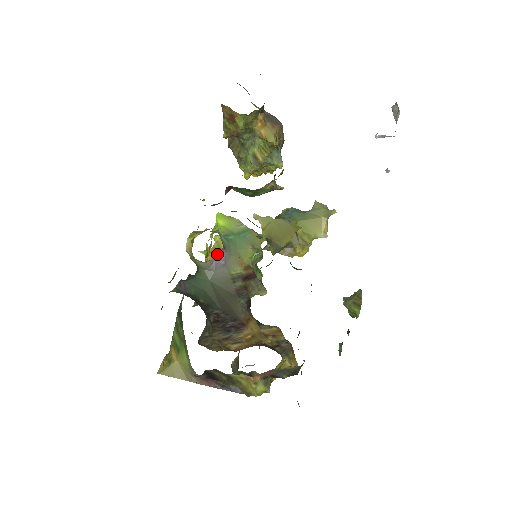
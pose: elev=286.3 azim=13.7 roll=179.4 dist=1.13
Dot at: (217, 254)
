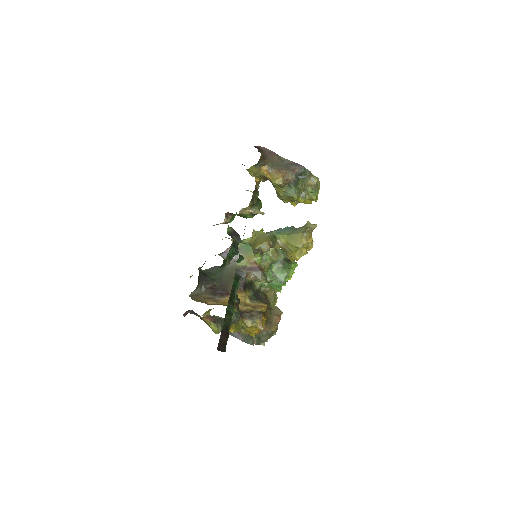
Dot at: occluded
